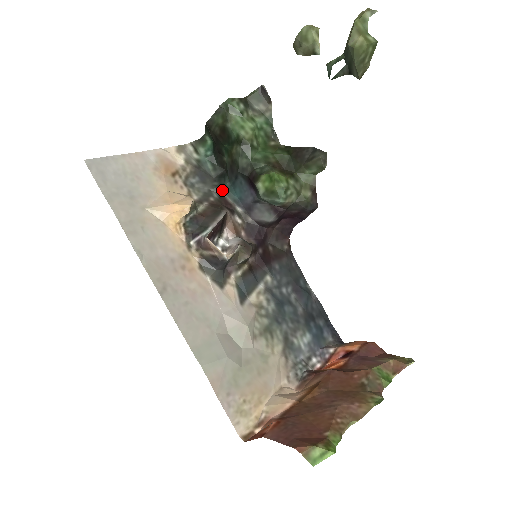
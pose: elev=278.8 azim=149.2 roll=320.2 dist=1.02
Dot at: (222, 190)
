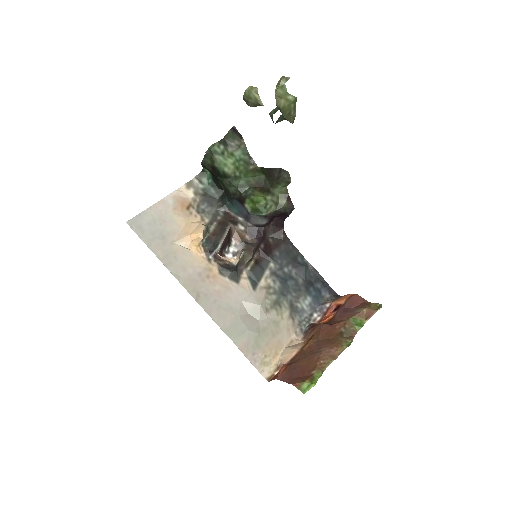
Dot at: (225, 208)
